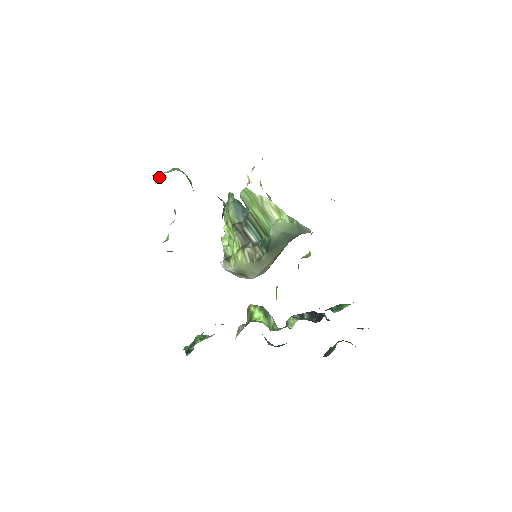
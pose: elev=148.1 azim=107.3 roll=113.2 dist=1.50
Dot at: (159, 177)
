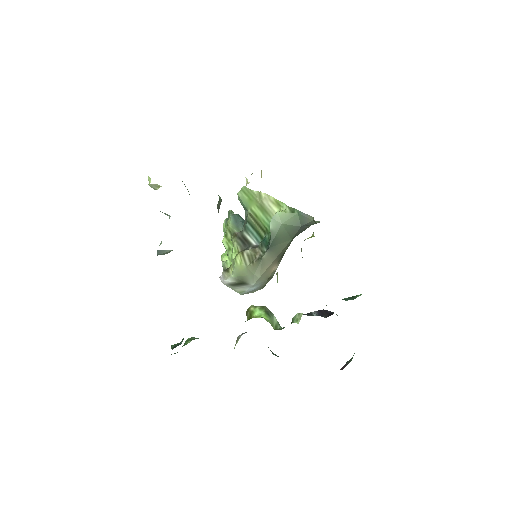
Dot at: (155, 186)
